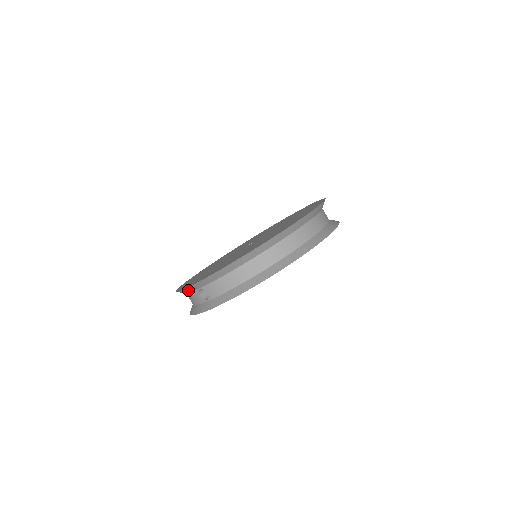
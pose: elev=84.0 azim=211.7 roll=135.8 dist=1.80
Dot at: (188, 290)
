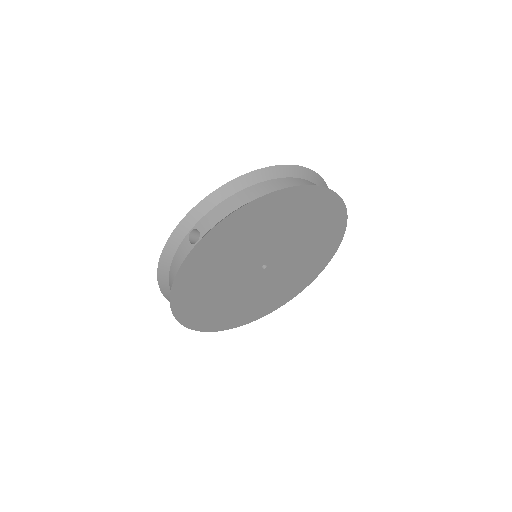
Dot at: (175, 239)
